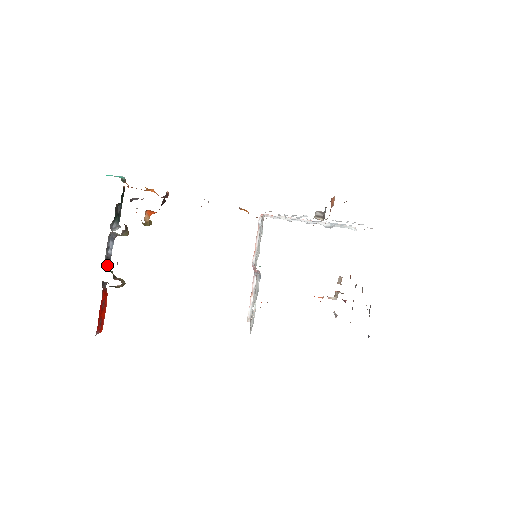
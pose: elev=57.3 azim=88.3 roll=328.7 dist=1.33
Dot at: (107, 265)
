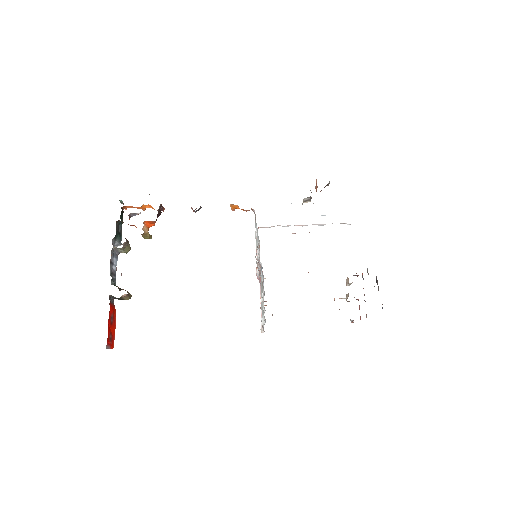
Dot at: (113, 280)
